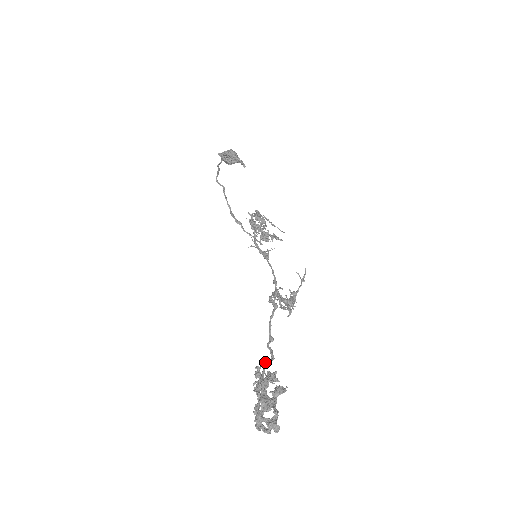
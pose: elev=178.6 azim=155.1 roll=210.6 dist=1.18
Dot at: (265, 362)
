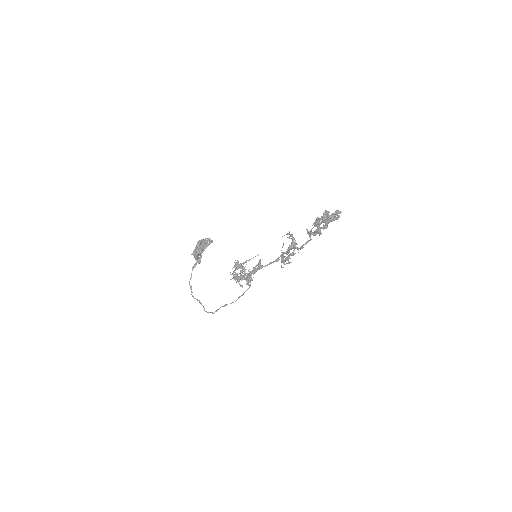
Dot at: occluded
